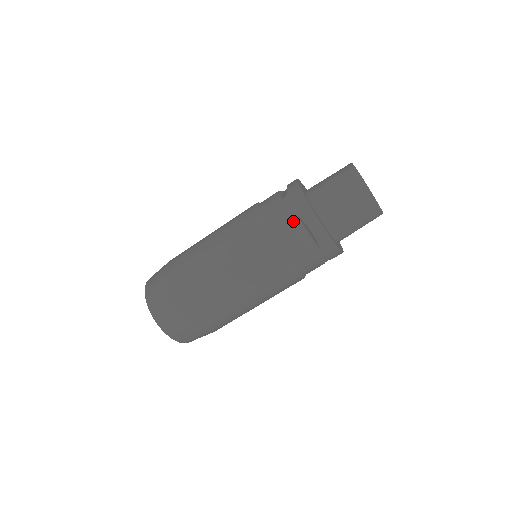
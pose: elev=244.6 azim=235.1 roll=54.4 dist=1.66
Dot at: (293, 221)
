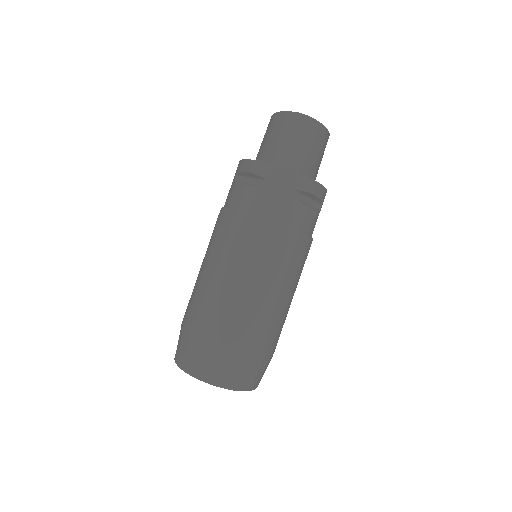
Dot at: (295, 198)
